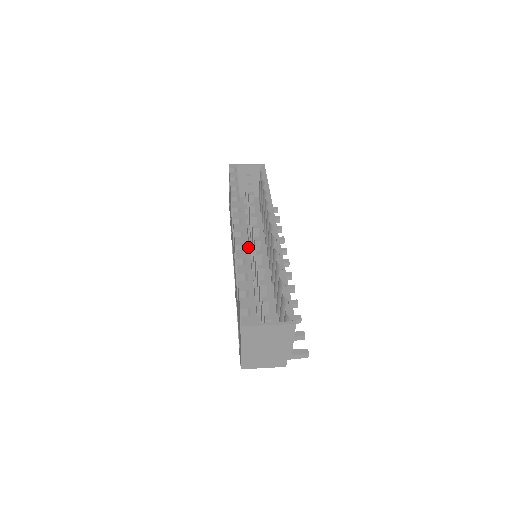
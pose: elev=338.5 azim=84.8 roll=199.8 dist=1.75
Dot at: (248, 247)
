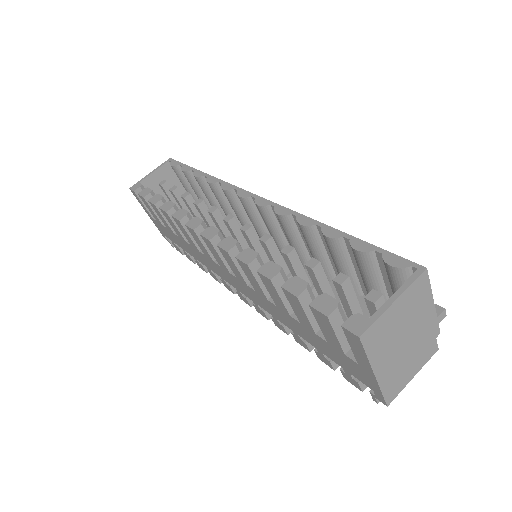
Dot at: occluded
